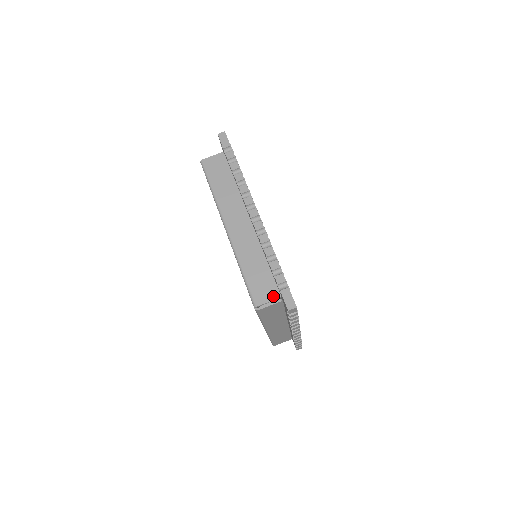
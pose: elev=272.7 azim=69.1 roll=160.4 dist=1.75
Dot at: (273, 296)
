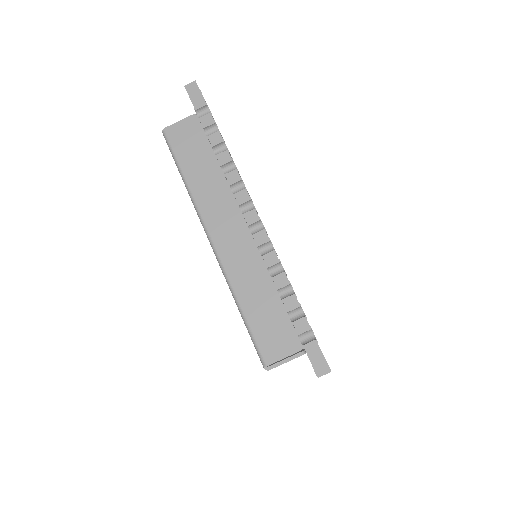
Dot at: (291, 348)
